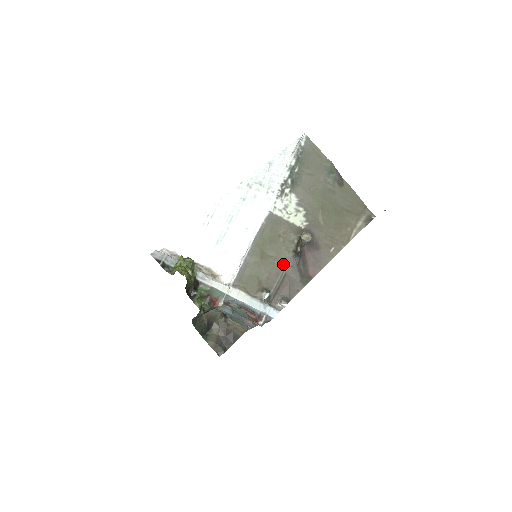
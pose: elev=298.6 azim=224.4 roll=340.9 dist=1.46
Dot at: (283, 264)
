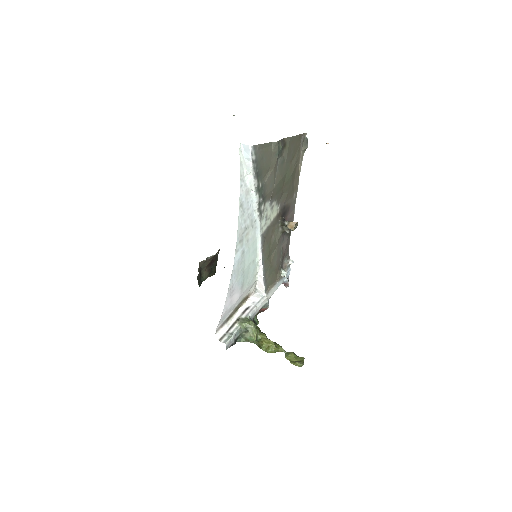
Dot at: (279, 246)
